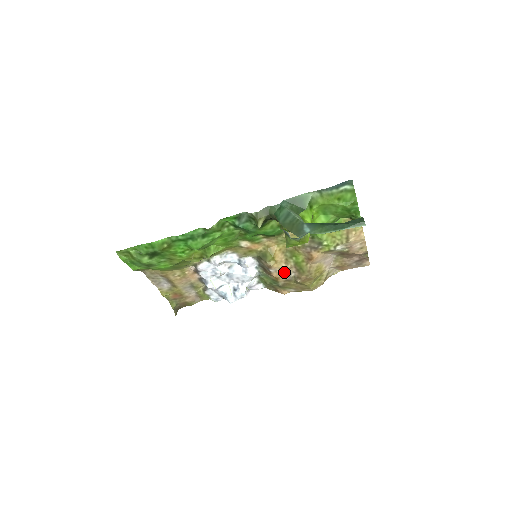
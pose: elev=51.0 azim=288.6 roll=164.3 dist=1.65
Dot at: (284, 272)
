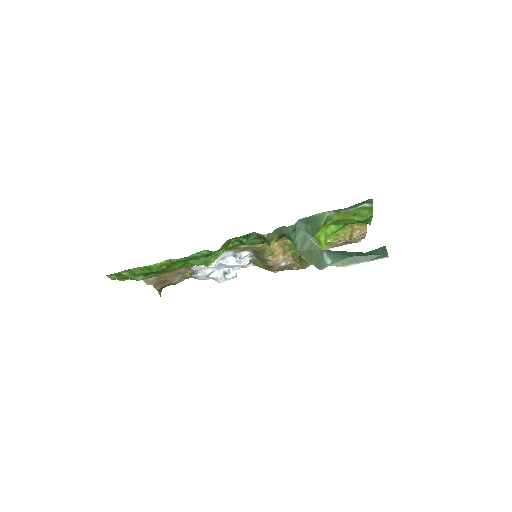
Dot at: (281, 262)
